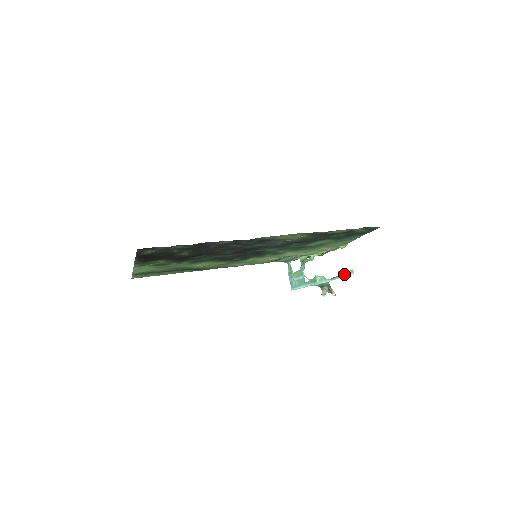
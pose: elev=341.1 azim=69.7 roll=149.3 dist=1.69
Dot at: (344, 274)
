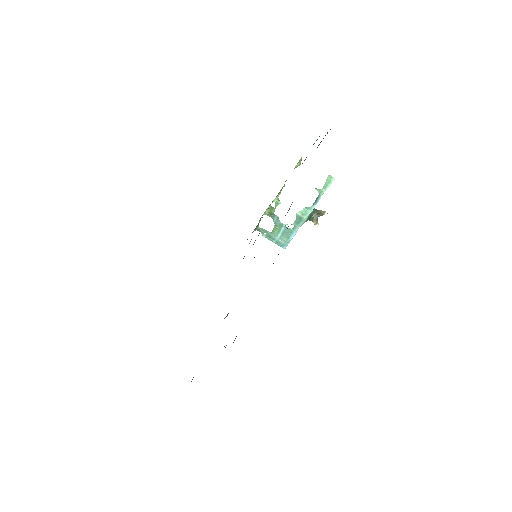
Dot at: (324, 187)
